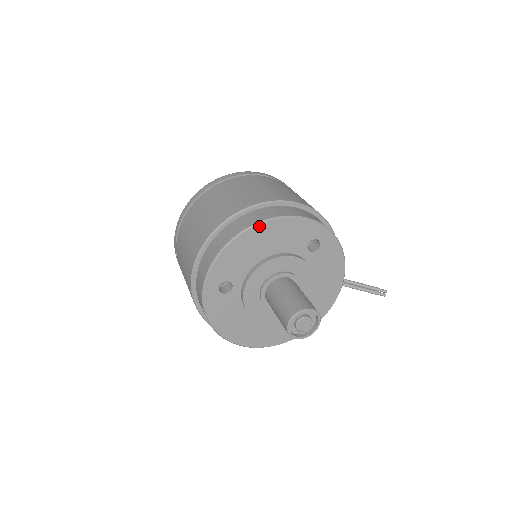
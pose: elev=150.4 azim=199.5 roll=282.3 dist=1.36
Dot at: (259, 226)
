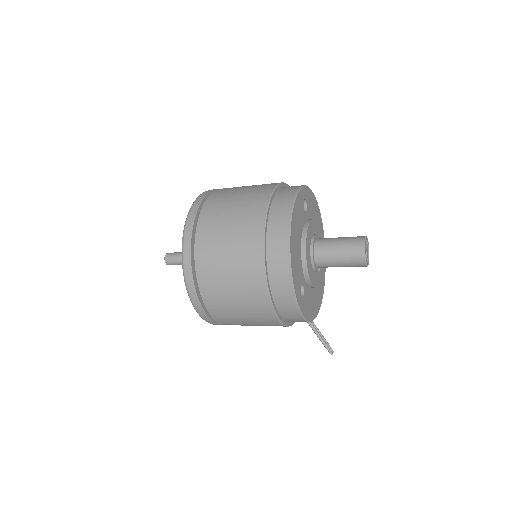
Dot at: (320, 213)
